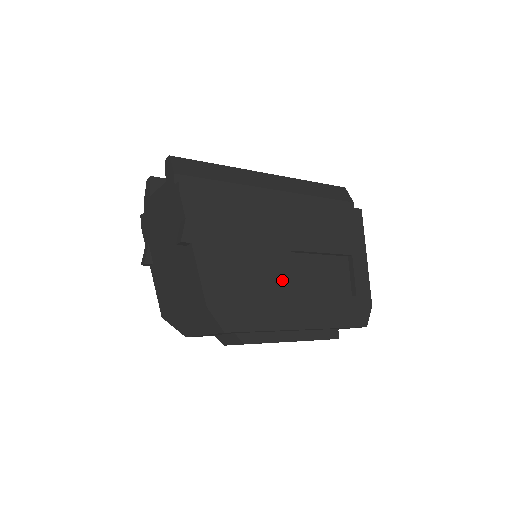
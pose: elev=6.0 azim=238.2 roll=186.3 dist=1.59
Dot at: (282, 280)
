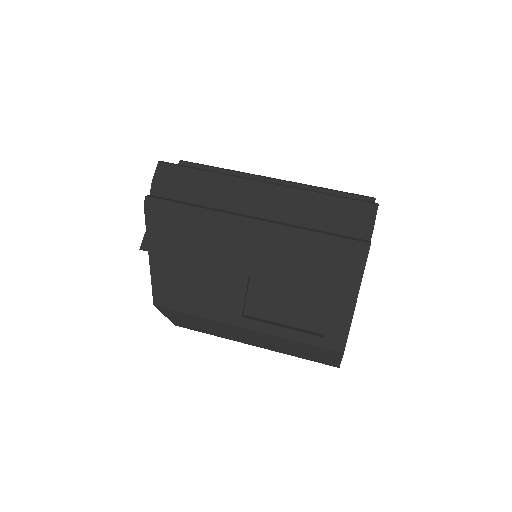
Dot at: (232, 300)
